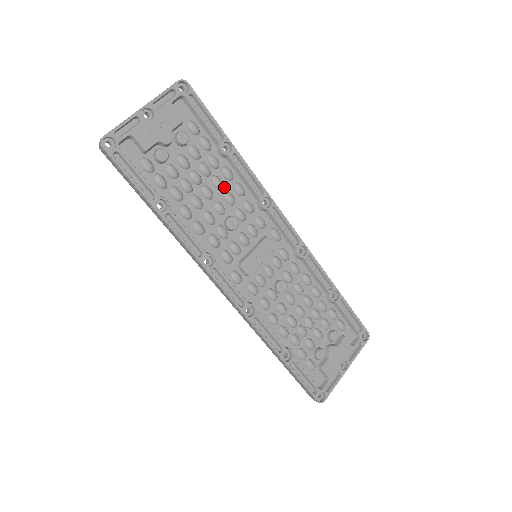
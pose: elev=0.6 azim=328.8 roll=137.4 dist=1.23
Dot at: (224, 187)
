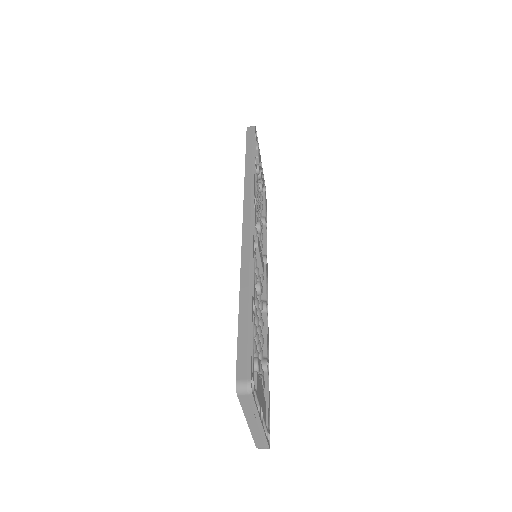
Dot at: occluded
